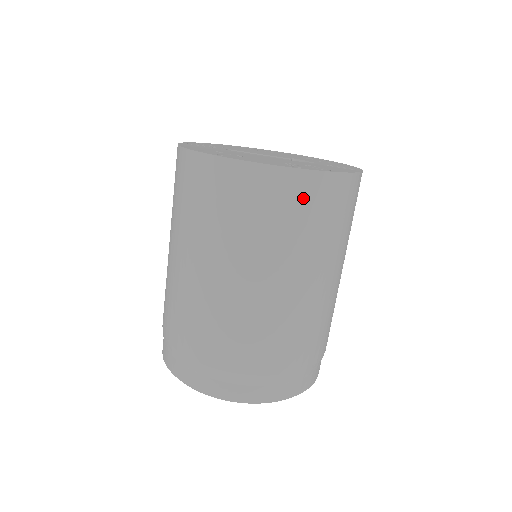
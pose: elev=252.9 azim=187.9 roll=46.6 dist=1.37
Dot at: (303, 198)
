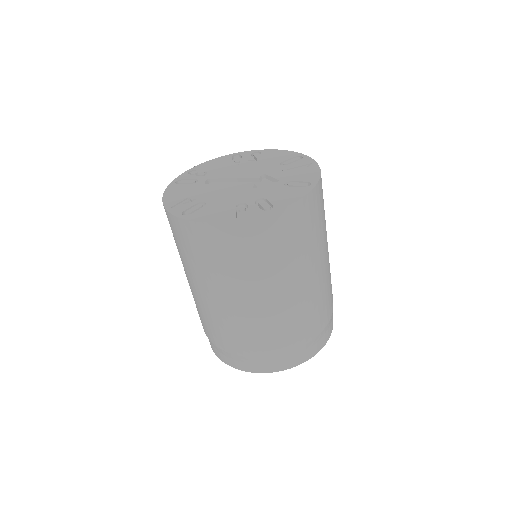
Dot at: (252, 239)
